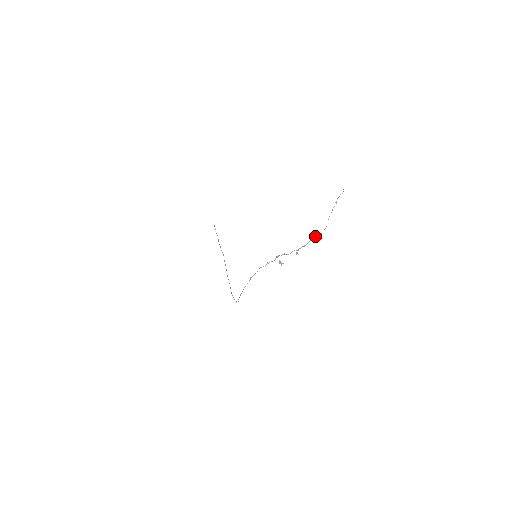
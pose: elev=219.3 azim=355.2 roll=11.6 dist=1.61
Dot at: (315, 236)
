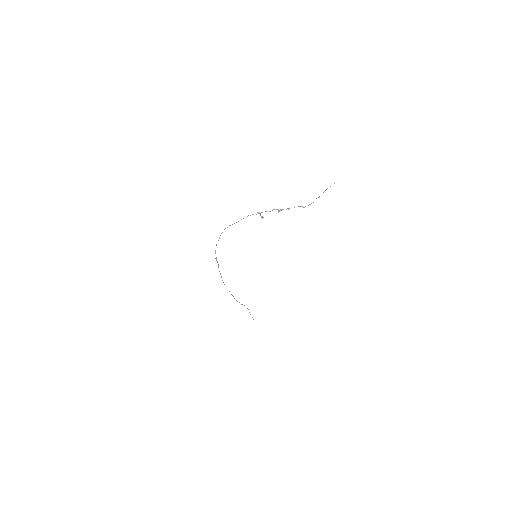
Dot at: (301, 206)
